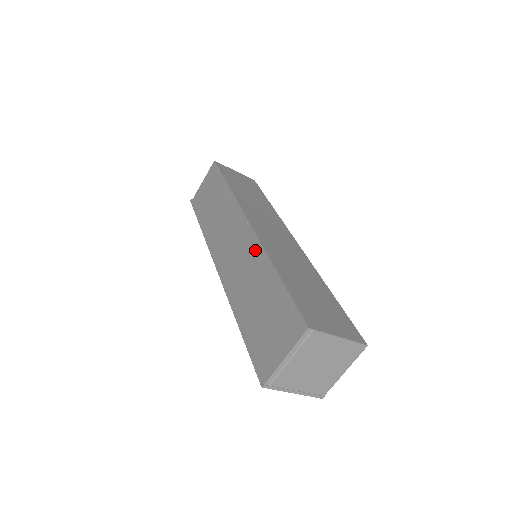
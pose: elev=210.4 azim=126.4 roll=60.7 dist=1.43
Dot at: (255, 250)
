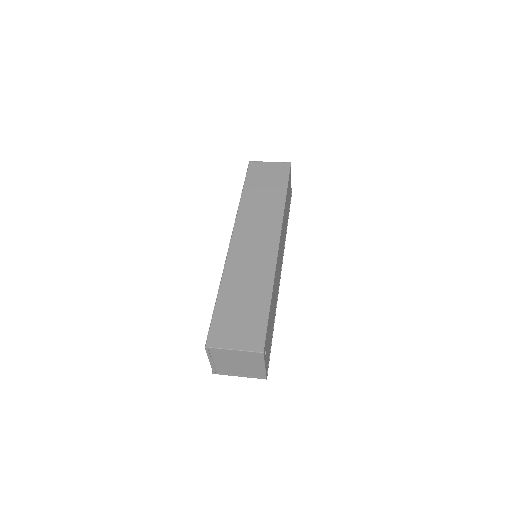
Dot at: occluded
